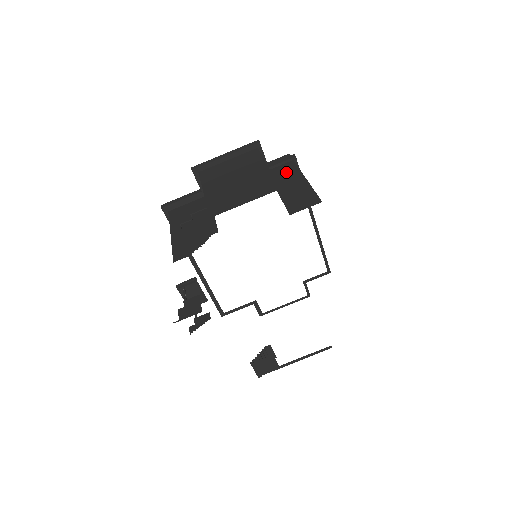
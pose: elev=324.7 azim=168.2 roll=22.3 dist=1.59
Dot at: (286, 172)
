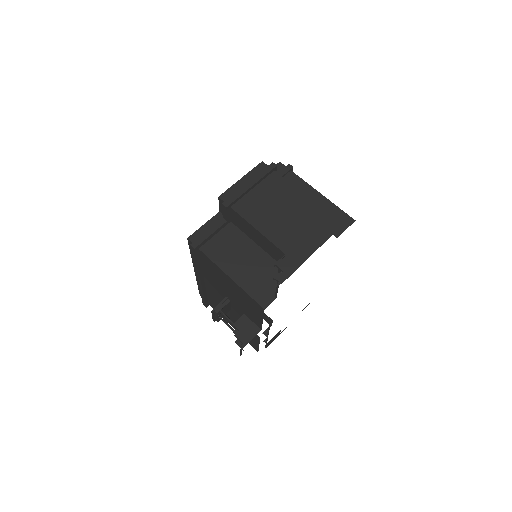
Dot at: (296, 187)
